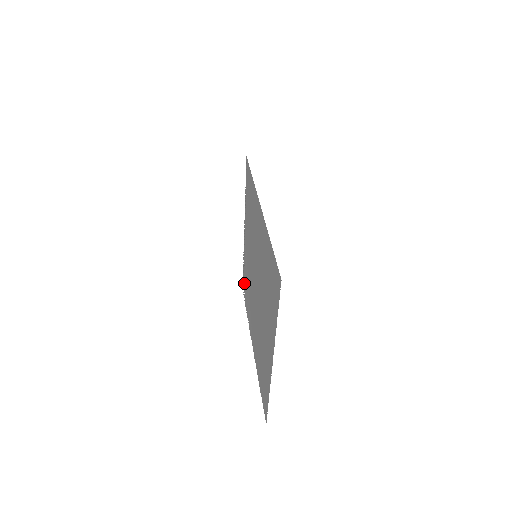
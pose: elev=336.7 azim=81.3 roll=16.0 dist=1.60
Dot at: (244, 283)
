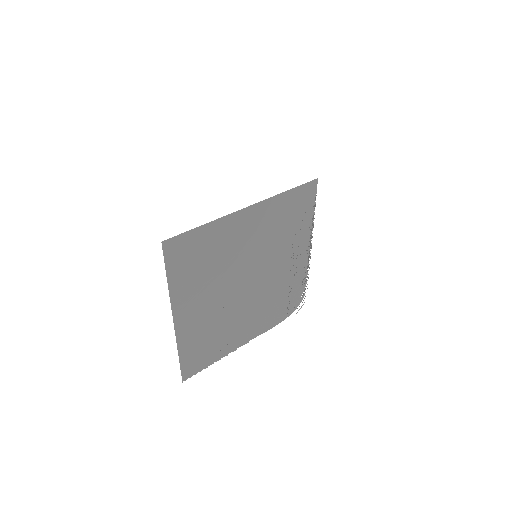
Dot at: (298, 298)
